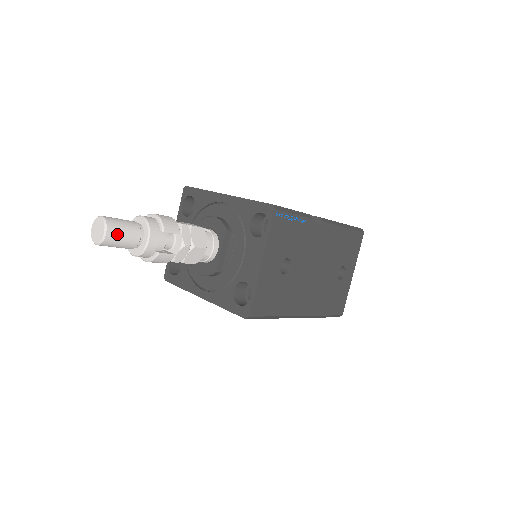
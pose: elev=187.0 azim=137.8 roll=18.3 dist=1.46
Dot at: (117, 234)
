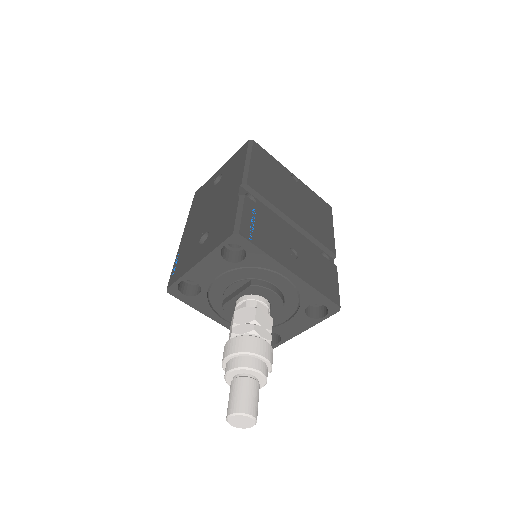
Dot at: occluded
